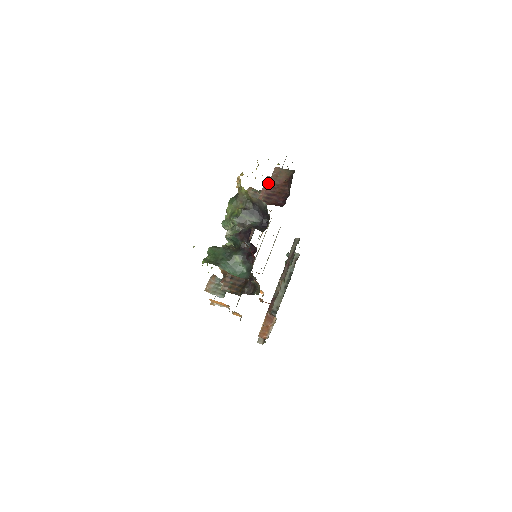
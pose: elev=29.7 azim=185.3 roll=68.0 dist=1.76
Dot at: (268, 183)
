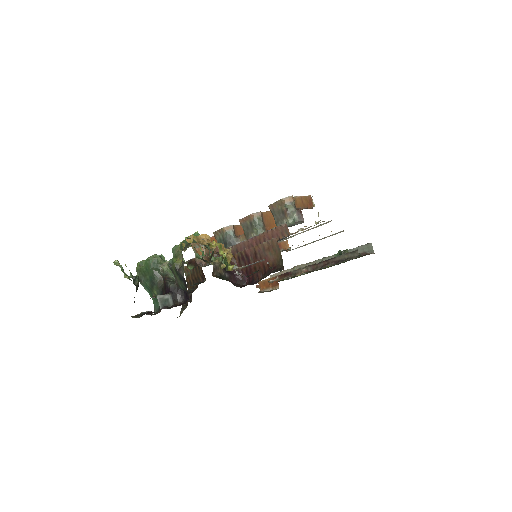
Dot at: occluded
